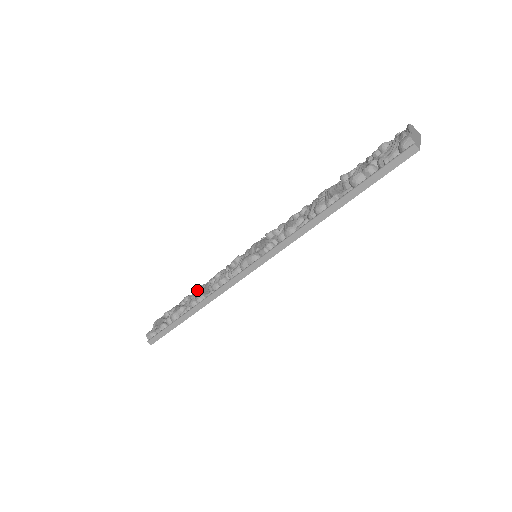
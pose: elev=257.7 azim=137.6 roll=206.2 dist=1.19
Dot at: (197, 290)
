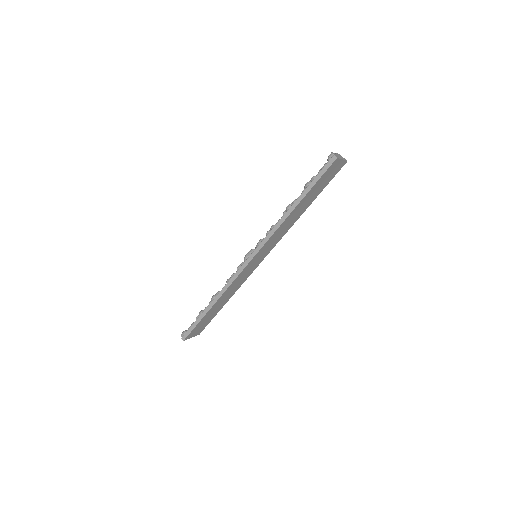
Dot at: occluded
